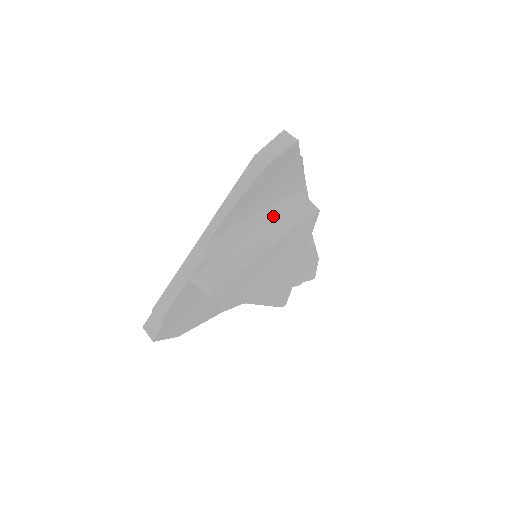
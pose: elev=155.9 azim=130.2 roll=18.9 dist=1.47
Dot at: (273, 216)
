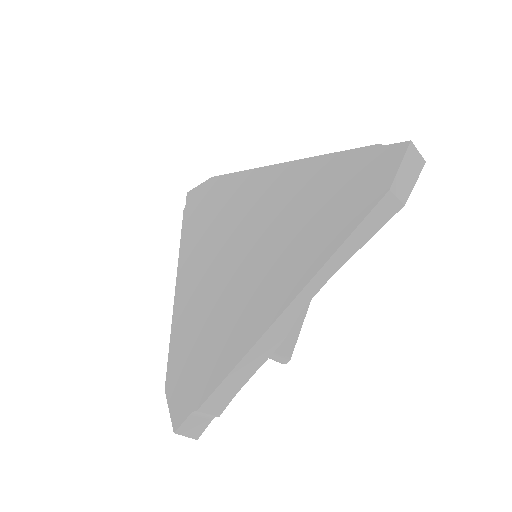
Dot at: occluded
